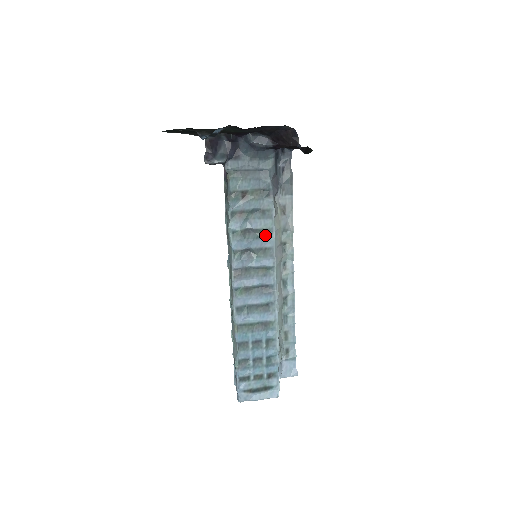
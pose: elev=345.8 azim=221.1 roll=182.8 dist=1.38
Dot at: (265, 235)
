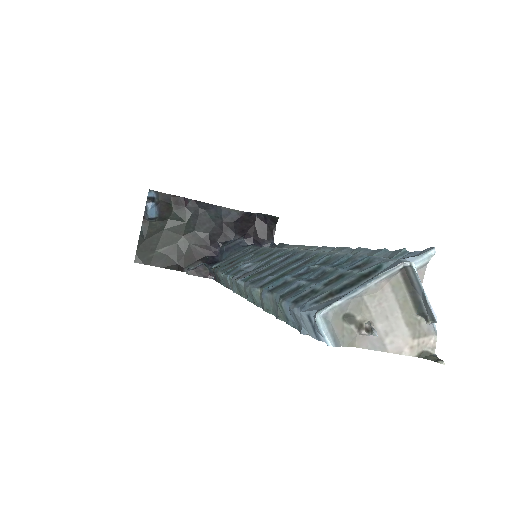
Dot at: (265, 254)
